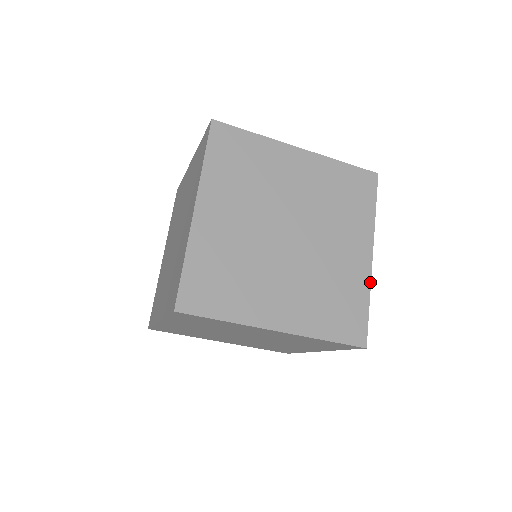
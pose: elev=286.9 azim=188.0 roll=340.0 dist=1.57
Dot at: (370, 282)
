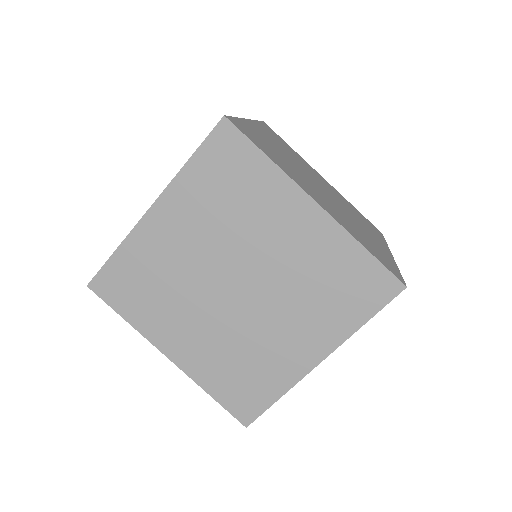
Dot at: (343, 229)
